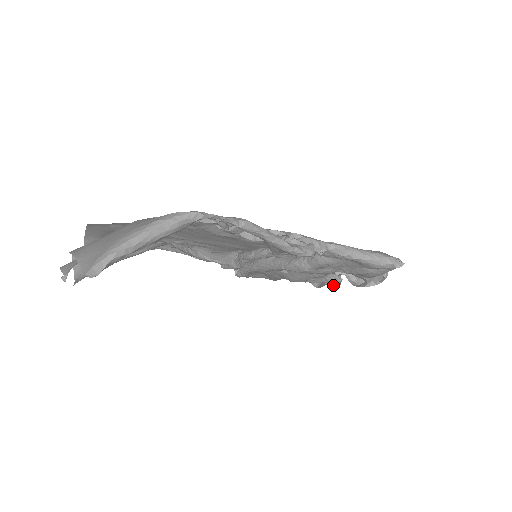
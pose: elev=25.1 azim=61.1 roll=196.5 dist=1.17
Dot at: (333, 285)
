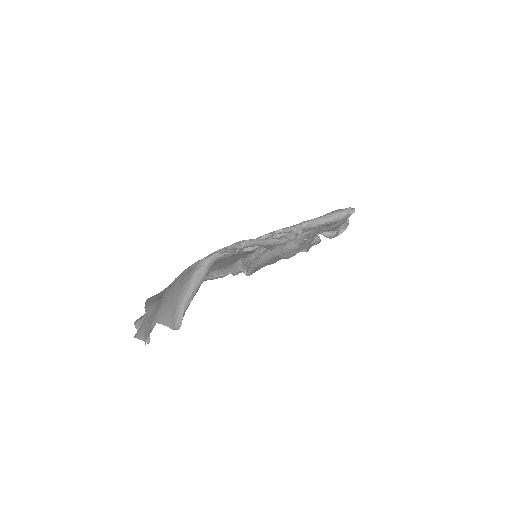
Dot at: (316, 244)
